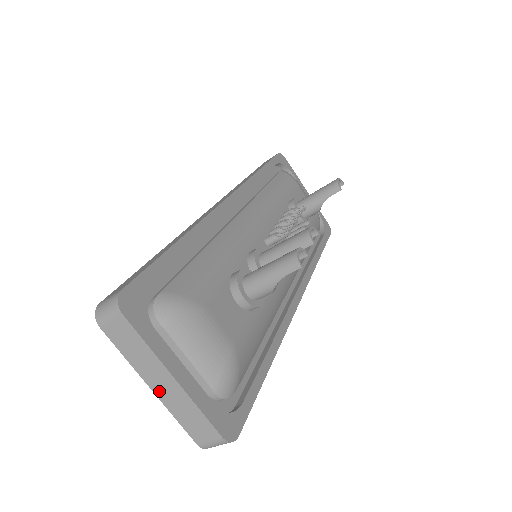
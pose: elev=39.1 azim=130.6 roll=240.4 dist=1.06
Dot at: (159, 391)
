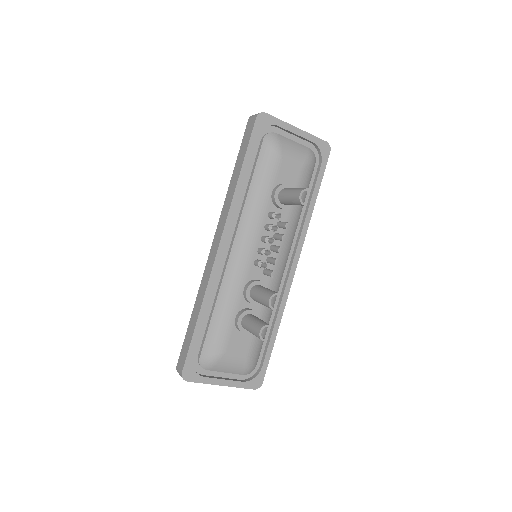
Dot at: occluded
